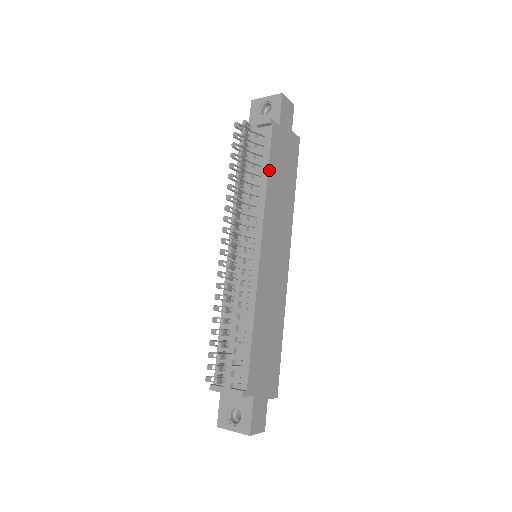
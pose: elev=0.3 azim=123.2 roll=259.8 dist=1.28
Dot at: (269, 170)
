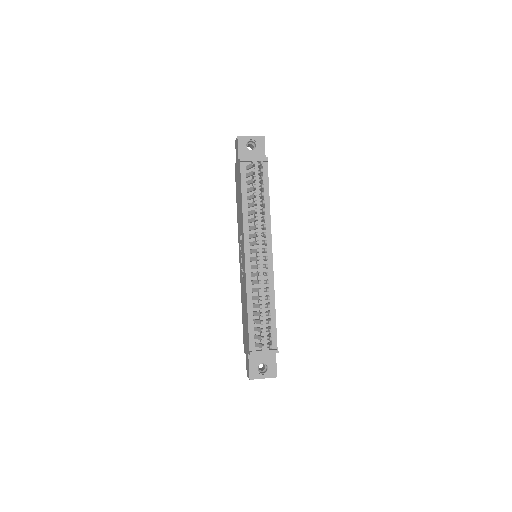
Dot at: occluded
